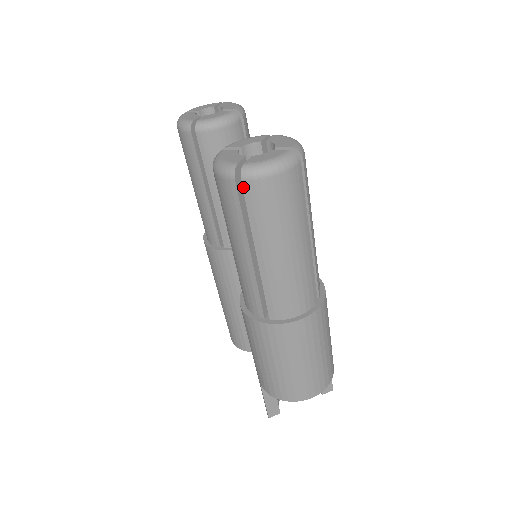
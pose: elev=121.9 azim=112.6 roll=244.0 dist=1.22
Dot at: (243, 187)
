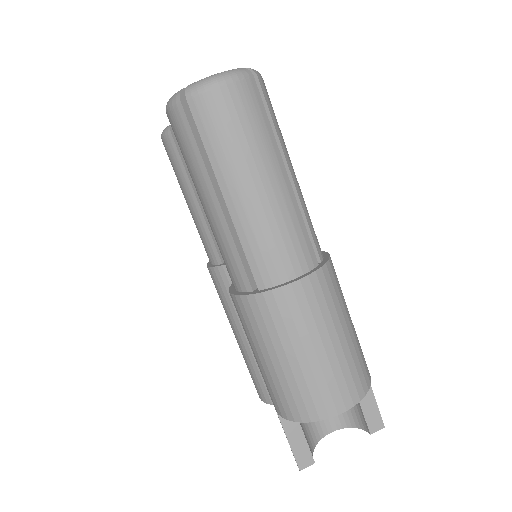
Dot at: (190, 108)
